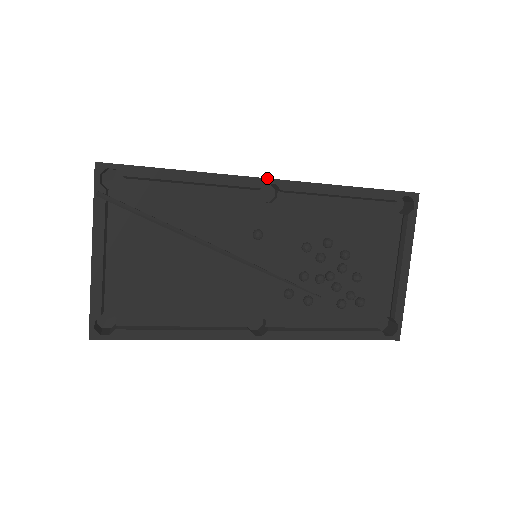
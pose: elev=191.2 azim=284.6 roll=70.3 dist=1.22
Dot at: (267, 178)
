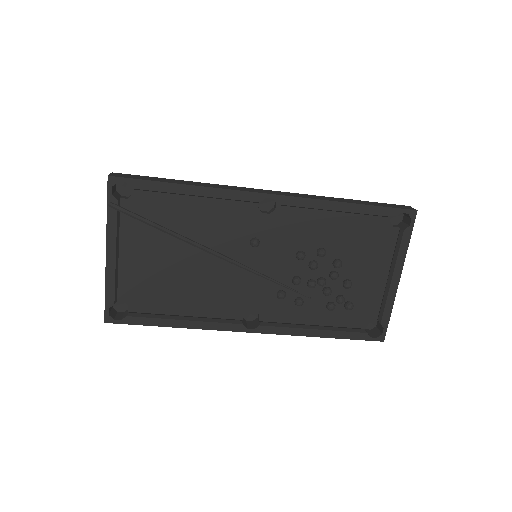
Dot at: (265, 193)
